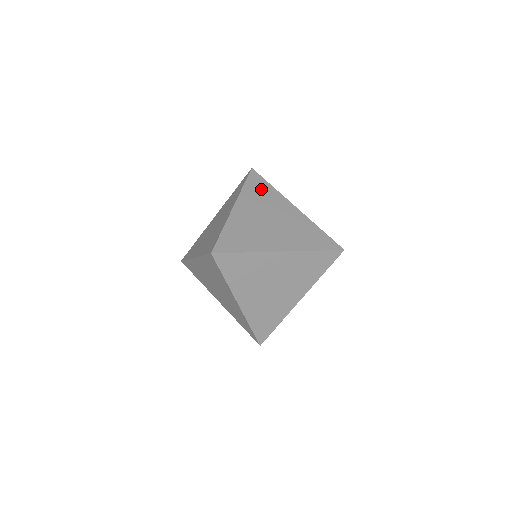
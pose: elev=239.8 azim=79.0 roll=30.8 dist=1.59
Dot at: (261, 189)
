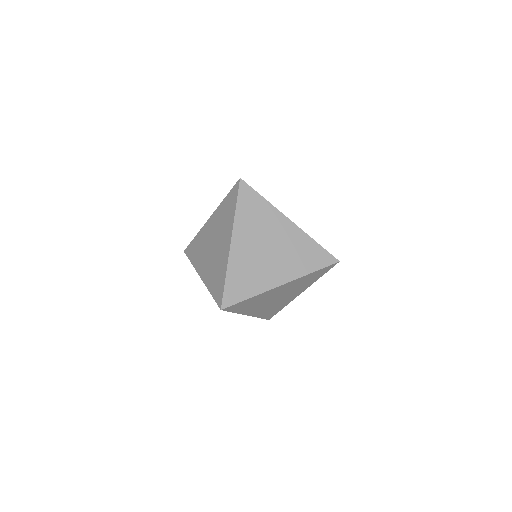
Dot at: occluded
